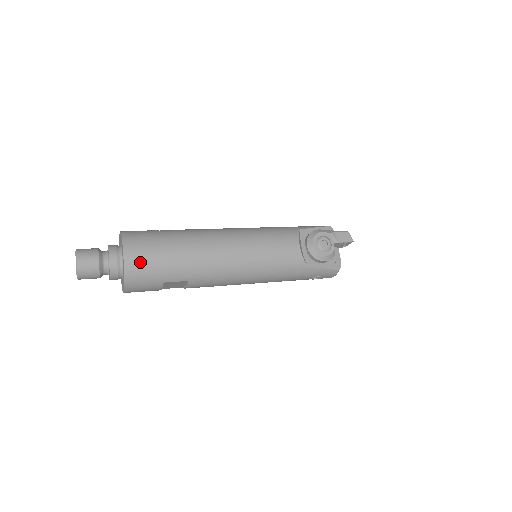
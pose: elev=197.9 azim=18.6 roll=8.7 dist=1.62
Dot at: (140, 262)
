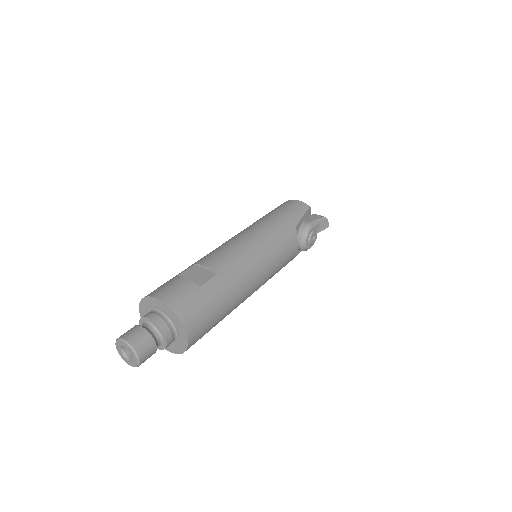
Dot at: (199, 337)
